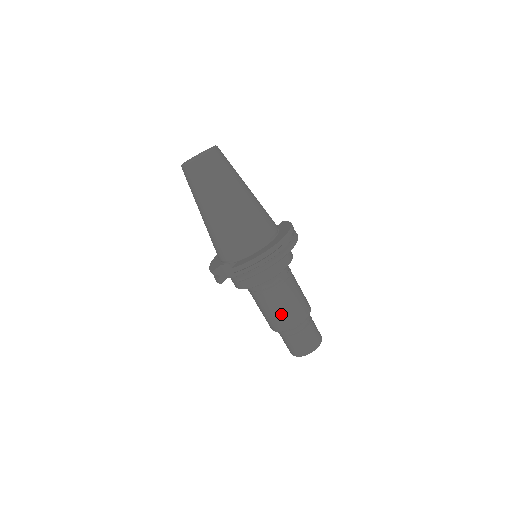
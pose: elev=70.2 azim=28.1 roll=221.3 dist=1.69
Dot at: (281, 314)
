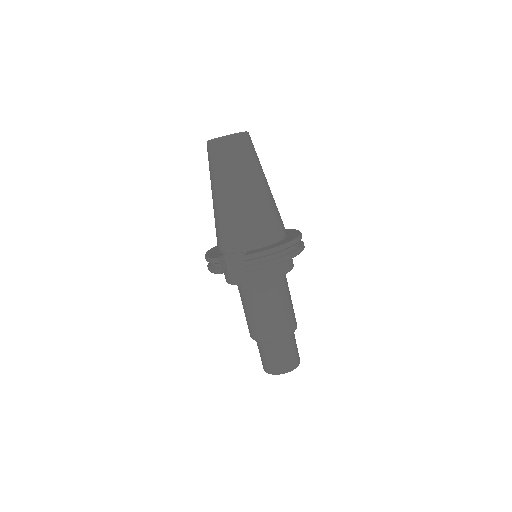
Dot at: (273, 321)
